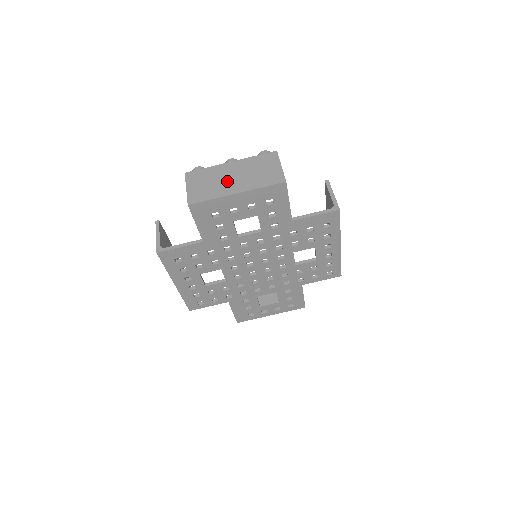
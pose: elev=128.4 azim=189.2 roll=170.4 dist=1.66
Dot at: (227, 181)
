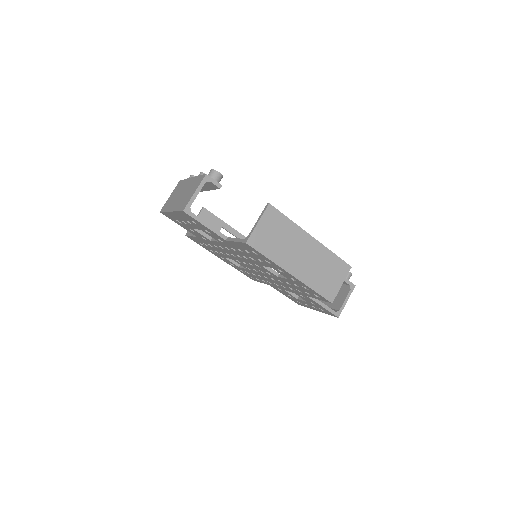
Dot at: (177, 197)
